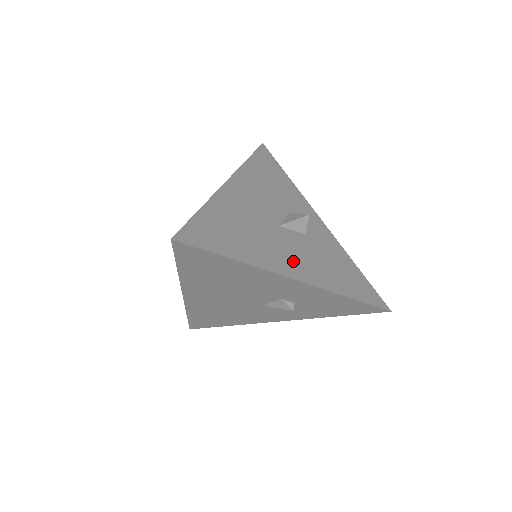
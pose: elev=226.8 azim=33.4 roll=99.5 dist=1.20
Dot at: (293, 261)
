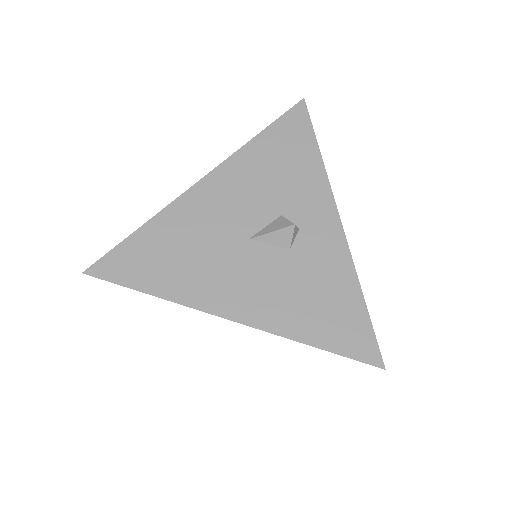
Dot at: (239, 292)
